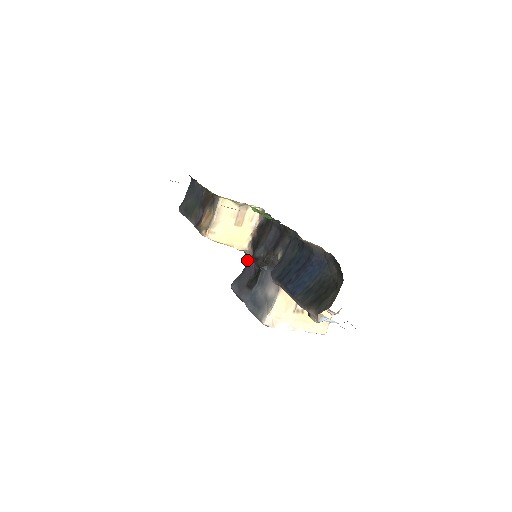
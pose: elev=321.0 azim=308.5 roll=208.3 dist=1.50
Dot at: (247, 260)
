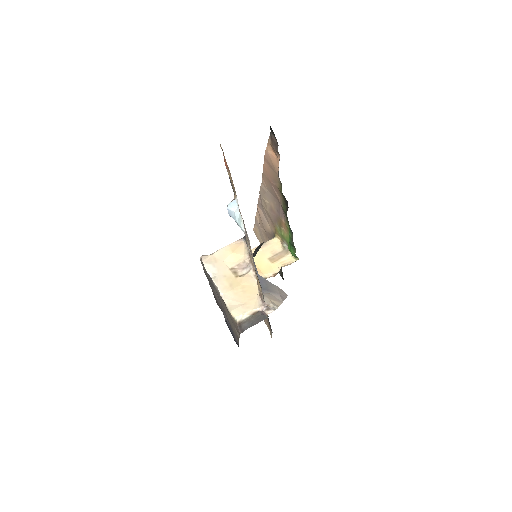
Dot at: occluded
